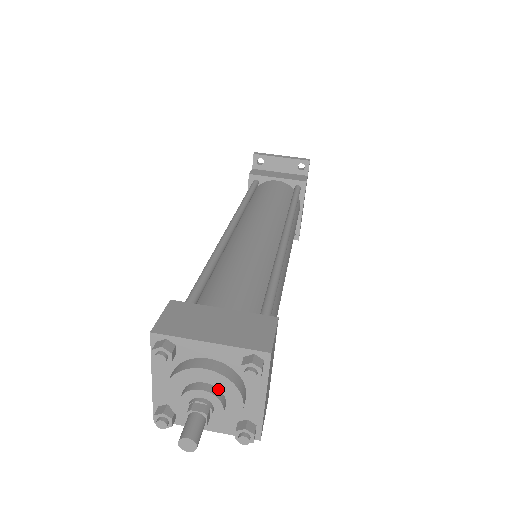
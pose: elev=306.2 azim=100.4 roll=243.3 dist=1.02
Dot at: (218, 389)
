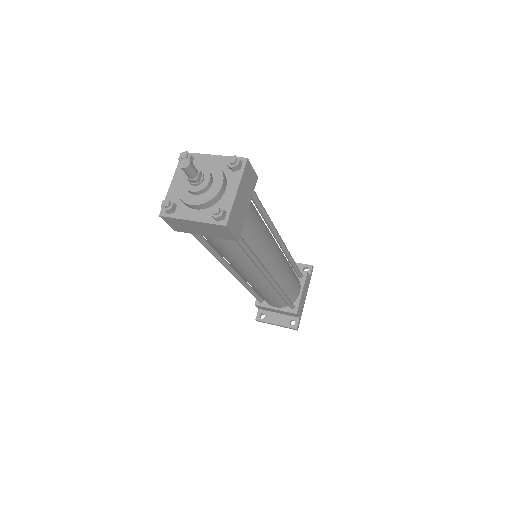
Dot at: (210, 173)
